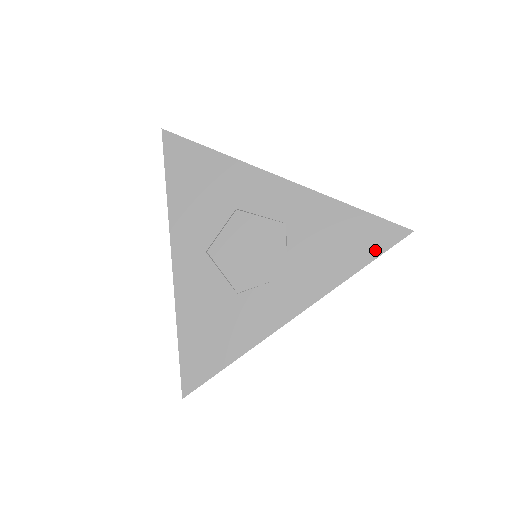
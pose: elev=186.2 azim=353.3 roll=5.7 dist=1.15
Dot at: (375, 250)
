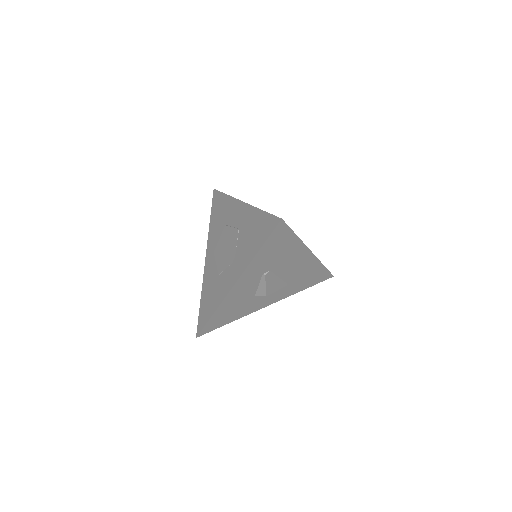
Dot at: (265, 236)
